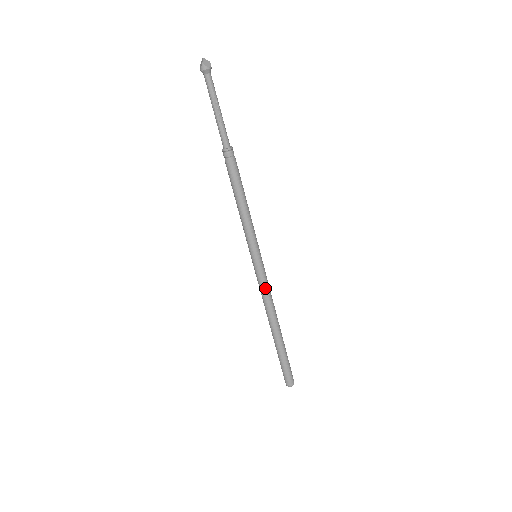
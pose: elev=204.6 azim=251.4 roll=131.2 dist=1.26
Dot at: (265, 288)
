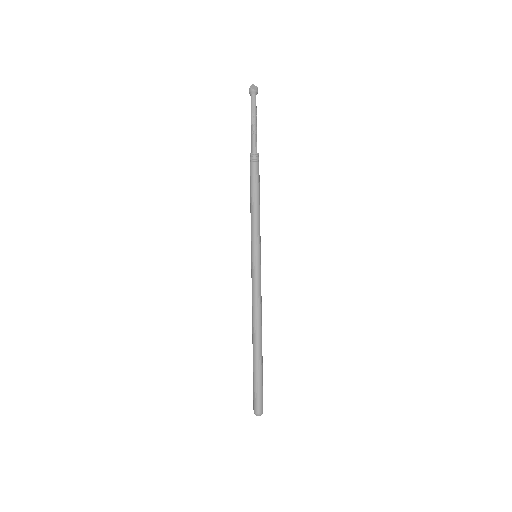
Dot at: (255, 289)
